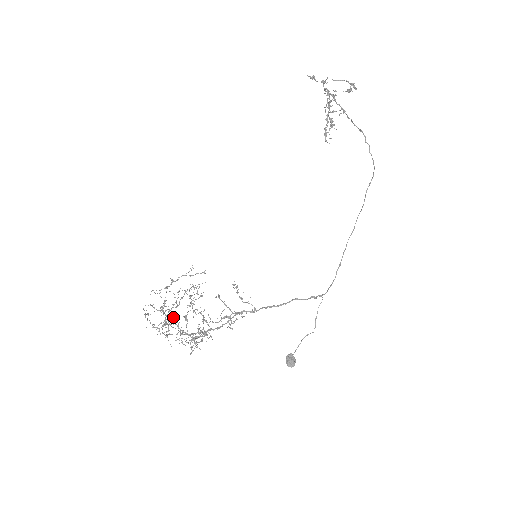
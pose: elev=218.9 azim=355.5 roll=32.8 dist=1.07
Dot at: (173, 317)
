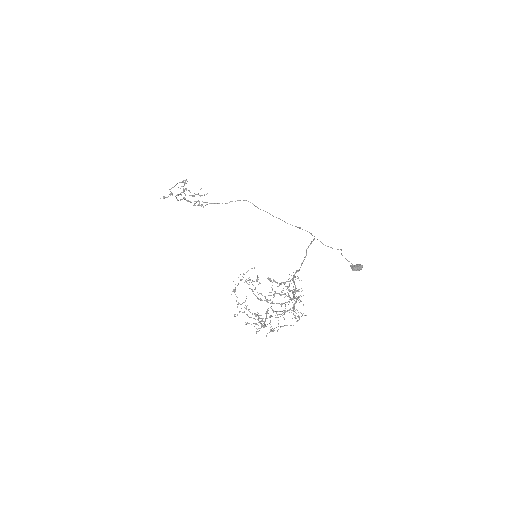
Dot at: occluded
